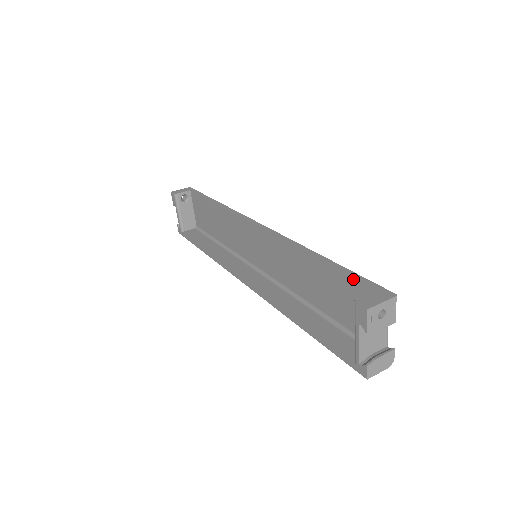
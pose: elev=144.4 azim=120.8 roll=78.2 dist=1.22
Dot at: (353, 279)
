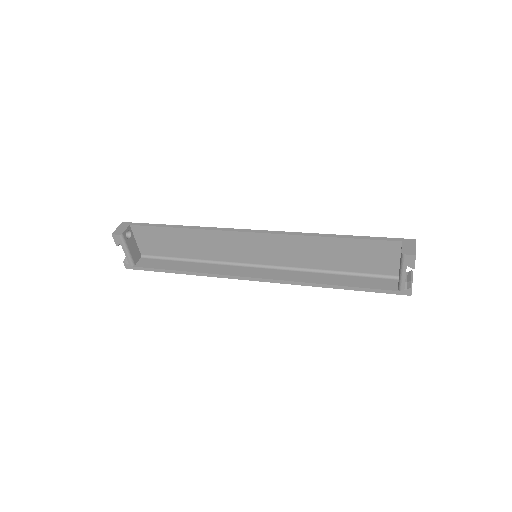
Dot at: (379, 241)
